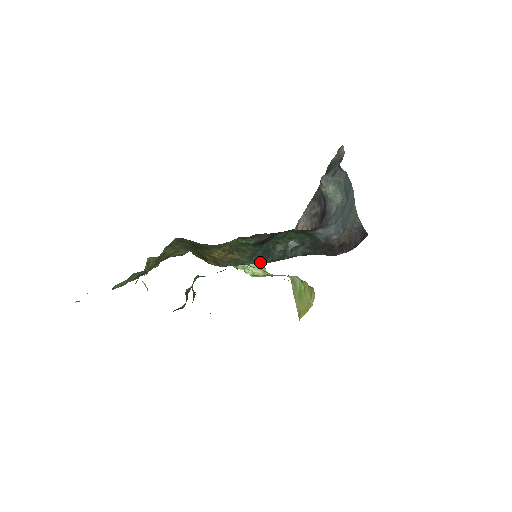
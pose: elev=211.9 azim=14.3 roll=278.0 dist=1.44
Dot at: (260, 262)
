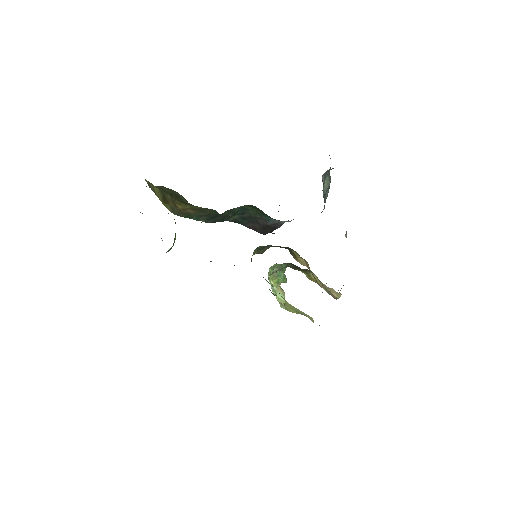
Dot at: (202, 220)
